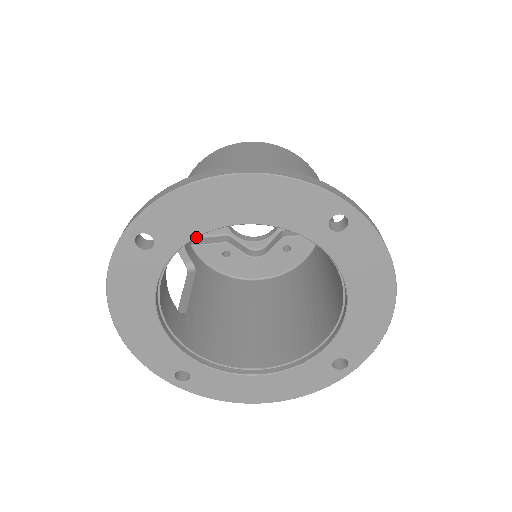
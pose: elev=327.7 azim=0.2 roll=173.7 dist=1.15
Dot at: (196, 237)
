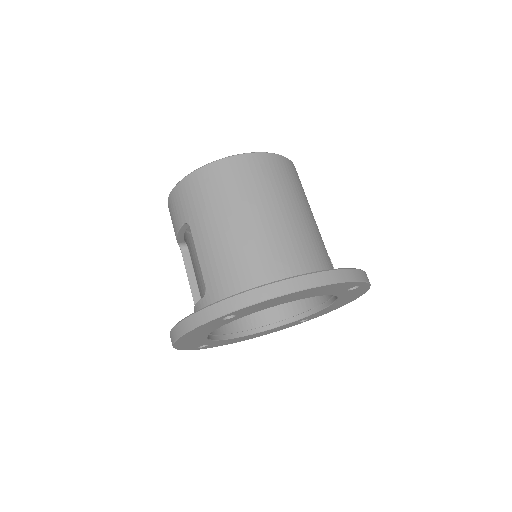
Dot at: (265, 308)
